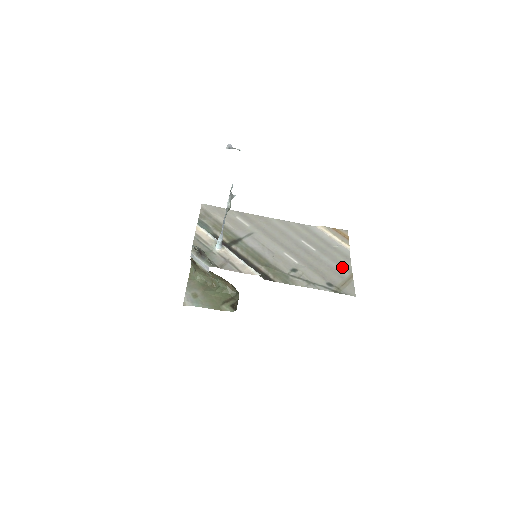
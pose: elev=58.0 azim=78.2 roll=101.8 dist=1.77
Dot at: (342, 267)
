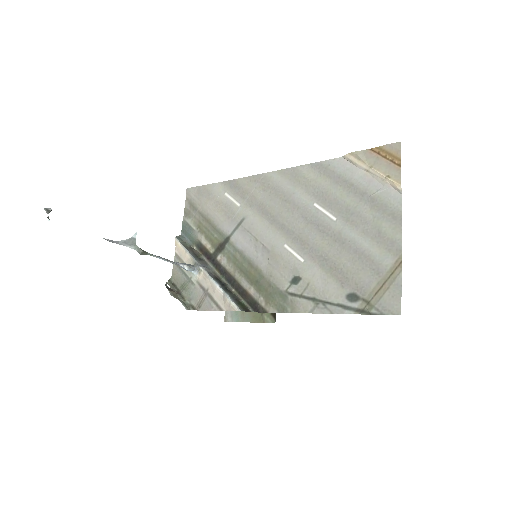
Dot at: (381, 245)
